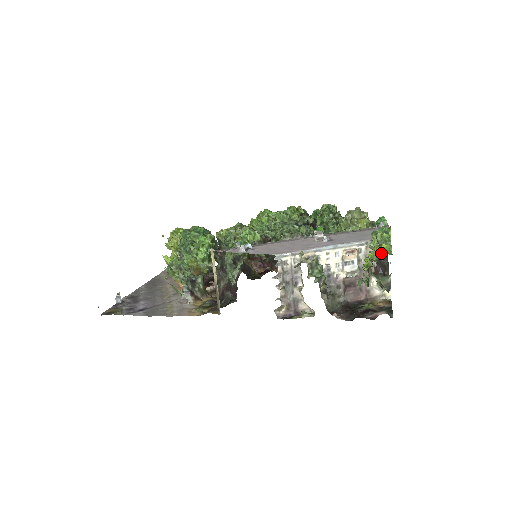
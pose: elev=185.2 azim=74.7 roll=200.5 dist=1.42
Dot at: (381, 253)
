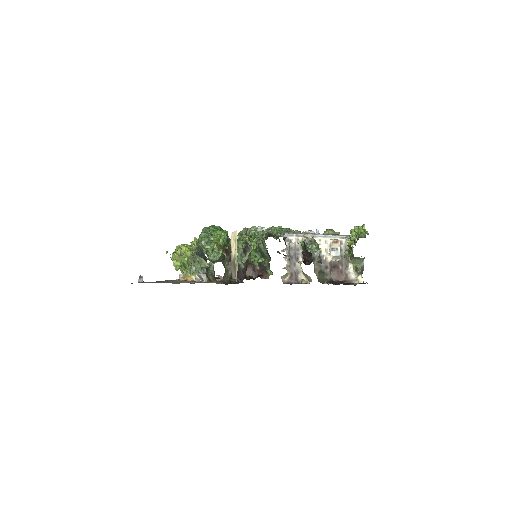
Dot at: occluded
